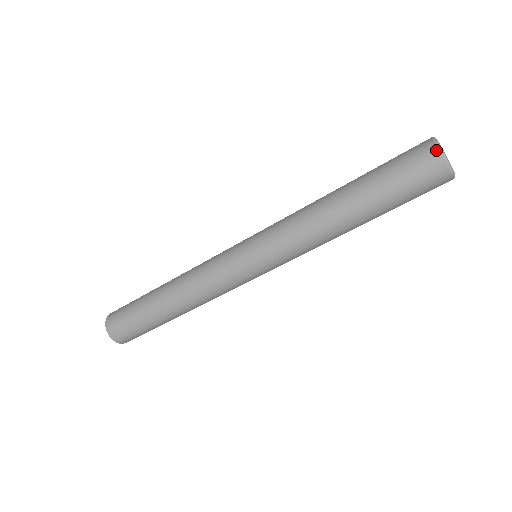
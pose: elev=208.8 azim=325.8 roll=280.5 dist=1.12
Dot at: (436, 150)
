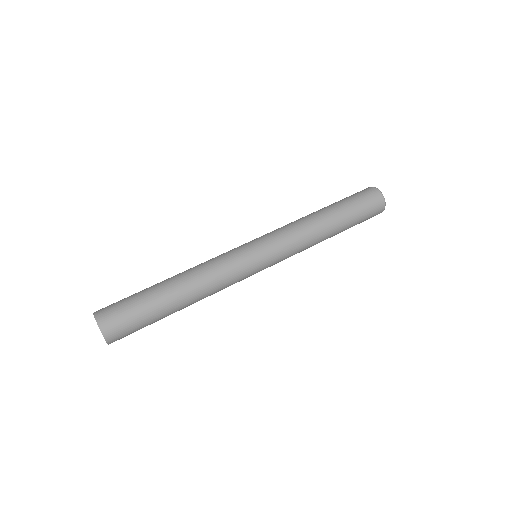
Dot at: (384, 203)
